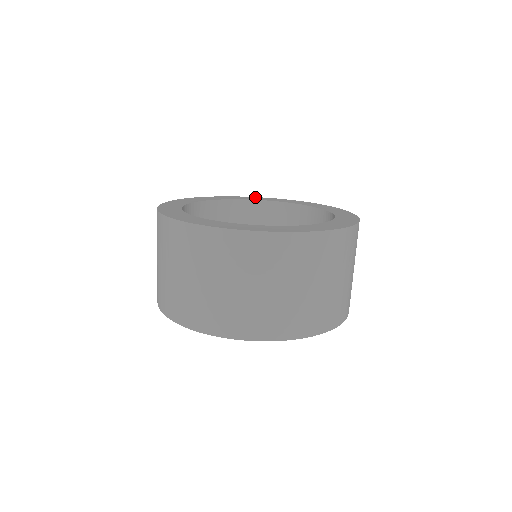
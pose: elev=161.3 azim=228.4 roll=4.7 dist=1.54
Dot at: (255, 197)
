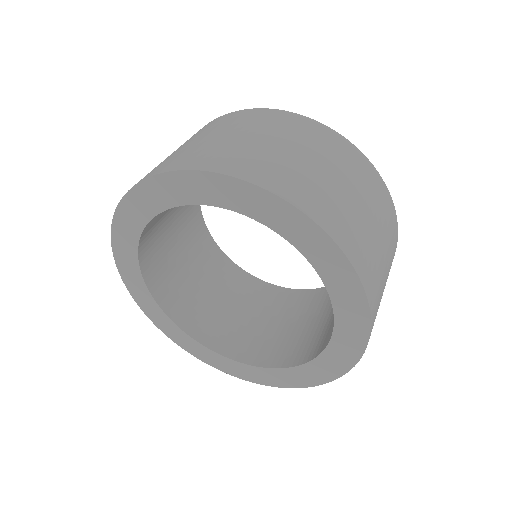
Dot at: occluded
